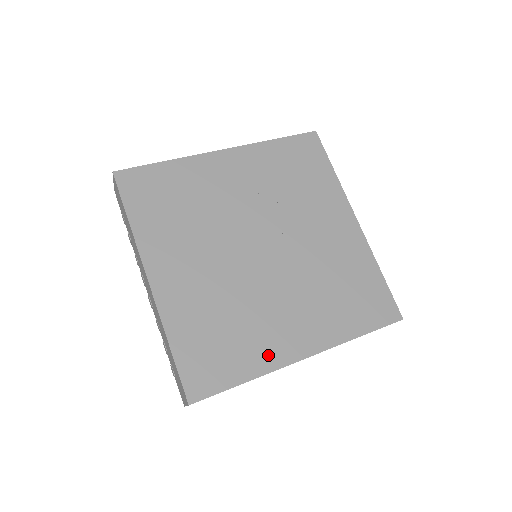
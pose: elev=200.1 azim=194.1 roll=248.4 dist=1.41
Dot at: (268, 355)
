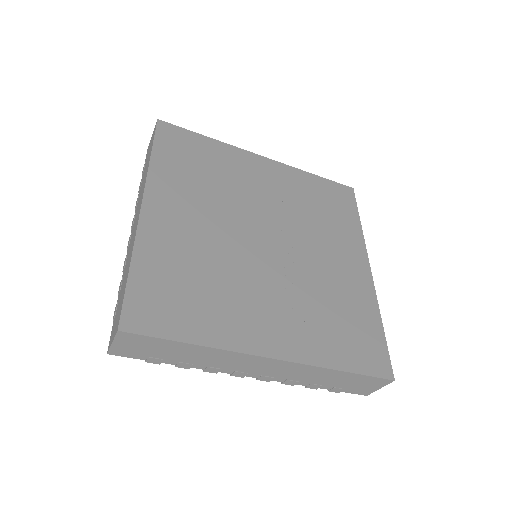
Dot at: (232, 332)
